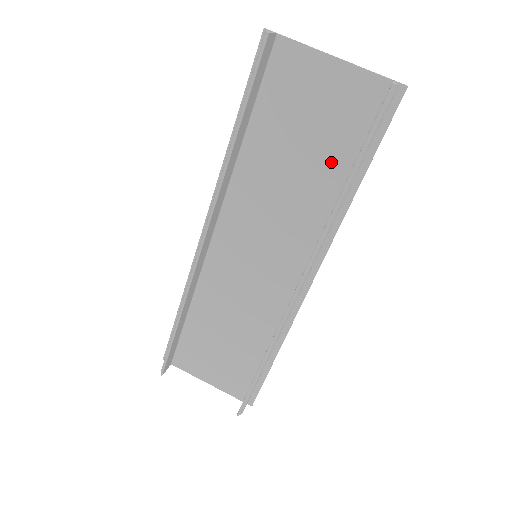
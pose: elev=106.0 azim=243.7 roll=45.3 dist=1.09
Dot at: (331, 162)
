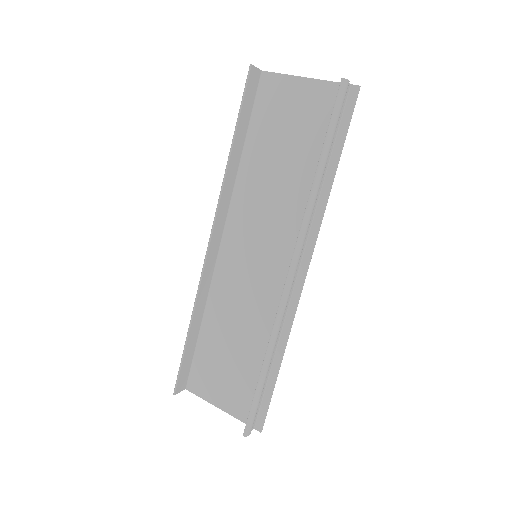
Dot at: (310, 158)
